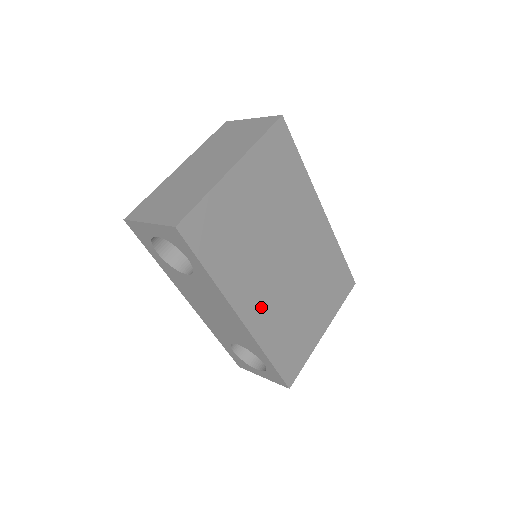
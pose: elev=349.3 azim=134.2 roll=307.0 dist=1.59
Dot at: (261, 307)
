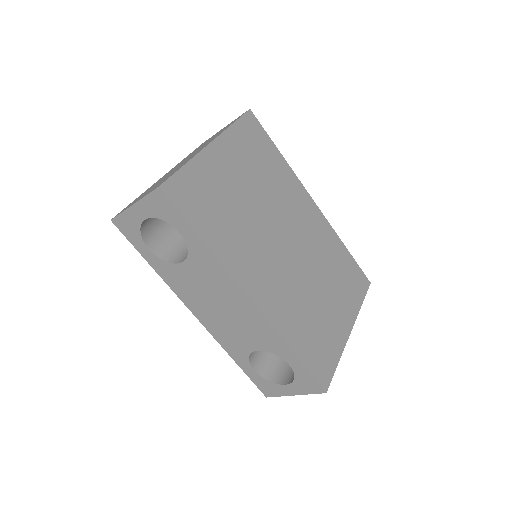
Dot at: (269, 288)
